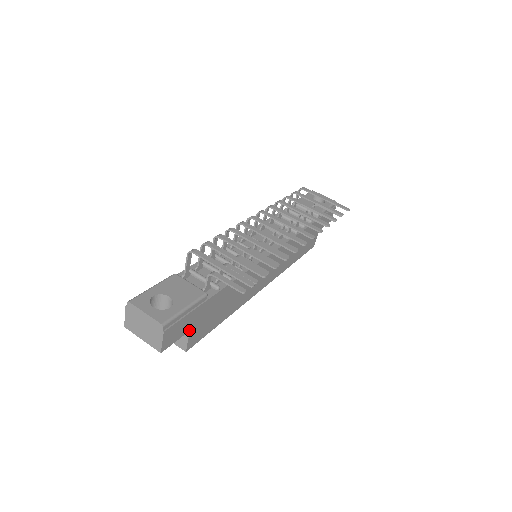
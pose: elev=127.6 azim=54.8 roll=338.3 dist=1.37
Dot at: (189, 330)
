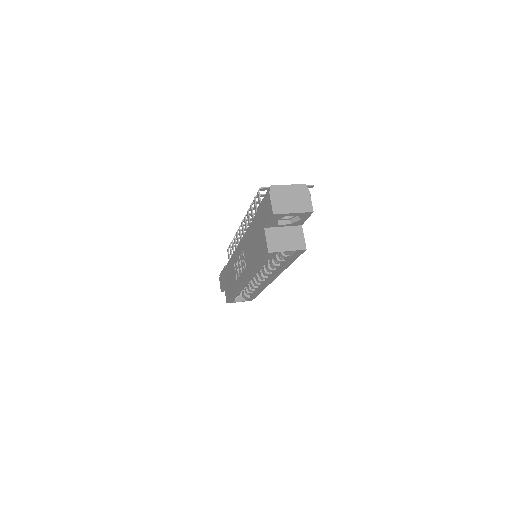
Dot at: (302, 224)
